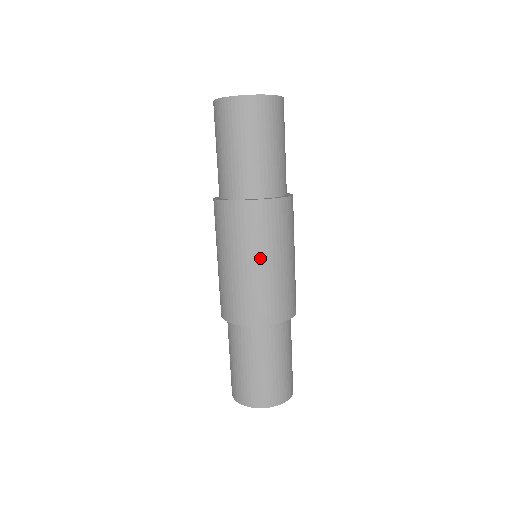
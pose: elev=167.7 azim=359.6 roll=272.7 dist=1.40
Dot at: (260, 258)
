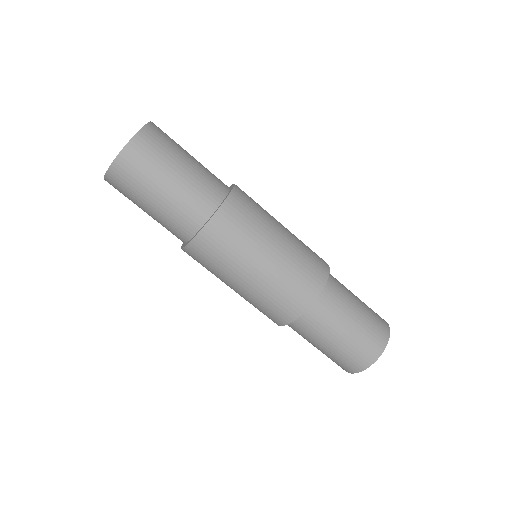
Dot at: (258, 257)
